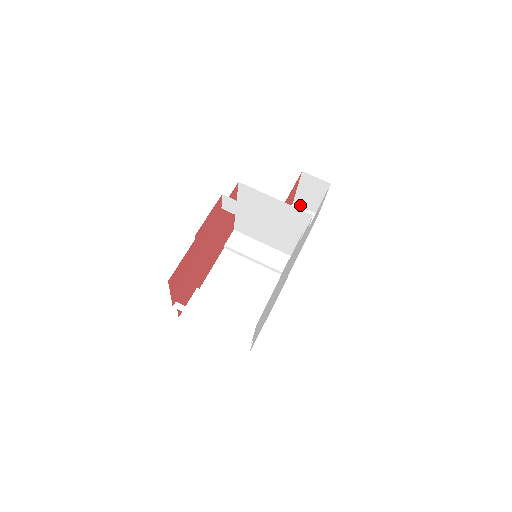
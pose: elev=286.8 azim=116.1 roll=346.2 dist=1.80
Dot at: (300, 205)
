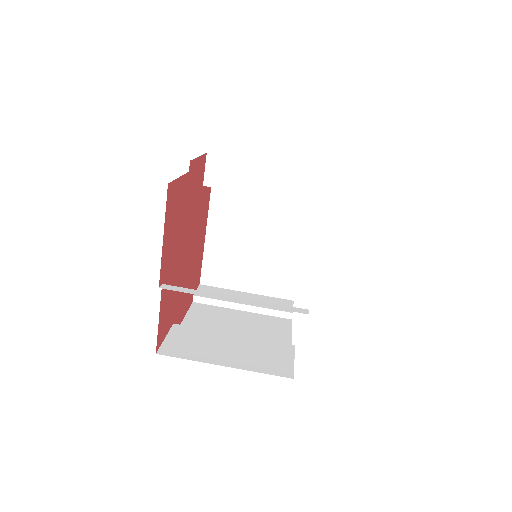
Dot at: occluded
